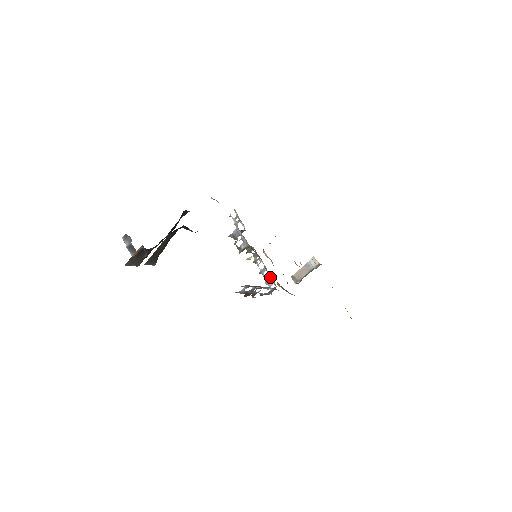
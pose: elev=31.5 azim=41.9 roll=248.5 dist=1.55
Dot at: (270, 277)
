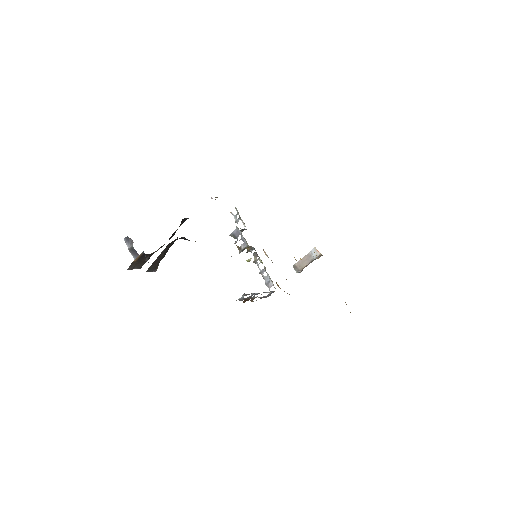
Dot at: (269, 279)
